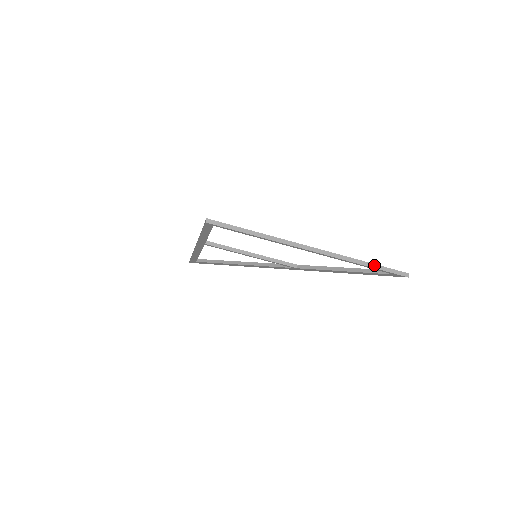
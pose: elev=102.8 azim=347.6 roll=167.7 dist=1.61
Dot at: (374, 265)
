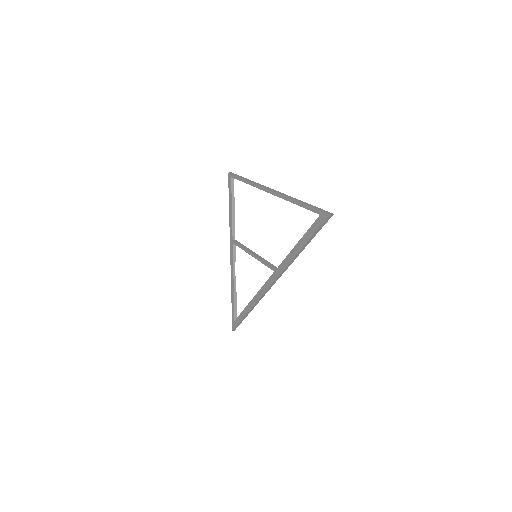
Dot at: (308, 204)
